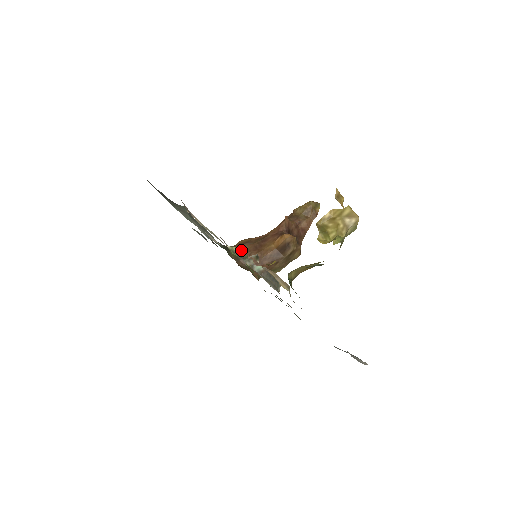
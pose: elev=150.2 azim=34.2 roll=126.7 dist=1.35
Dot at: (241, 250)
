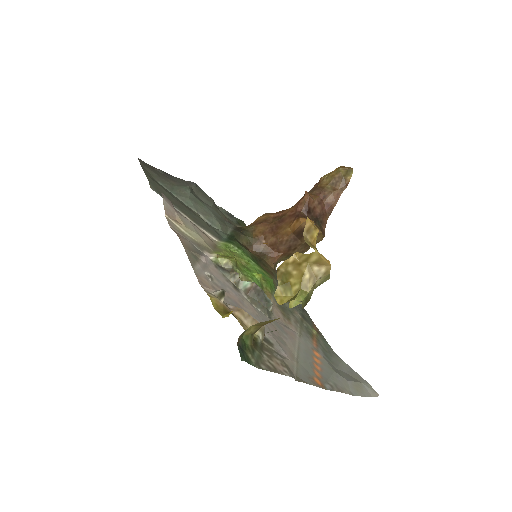
Dot at: (227, 261)
